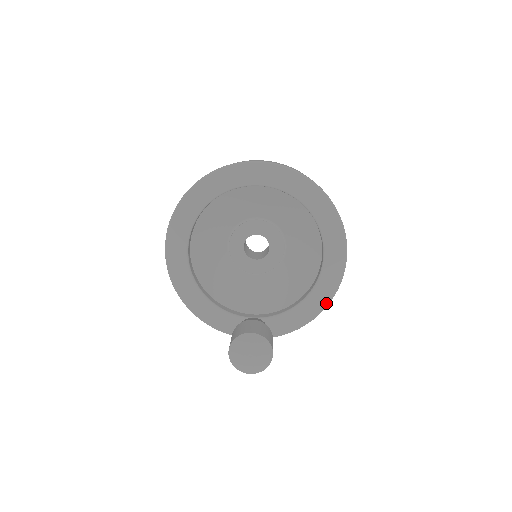
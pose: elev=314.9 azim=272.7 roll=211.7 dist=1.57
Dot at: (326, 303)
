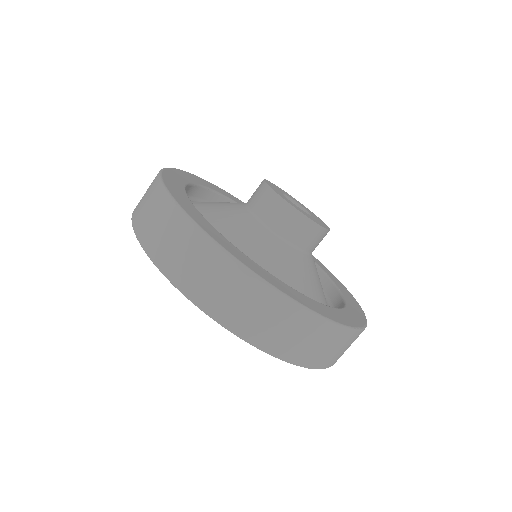
Dot at: occluded
